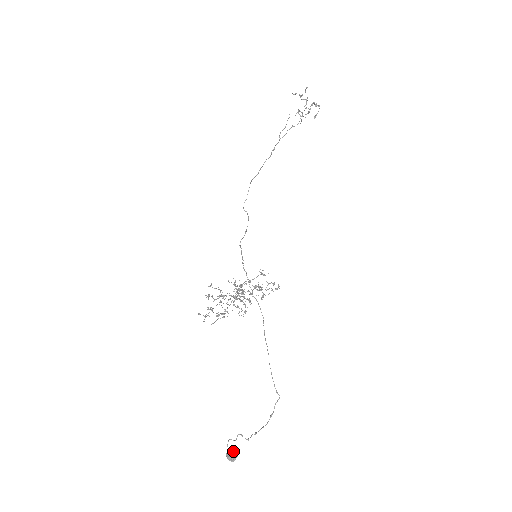
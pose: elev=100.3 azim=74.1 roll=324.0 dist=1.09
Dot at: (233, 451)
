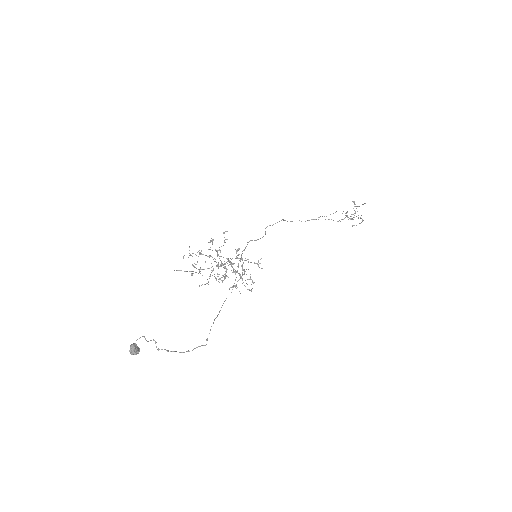
Dot at: (138, 347)
